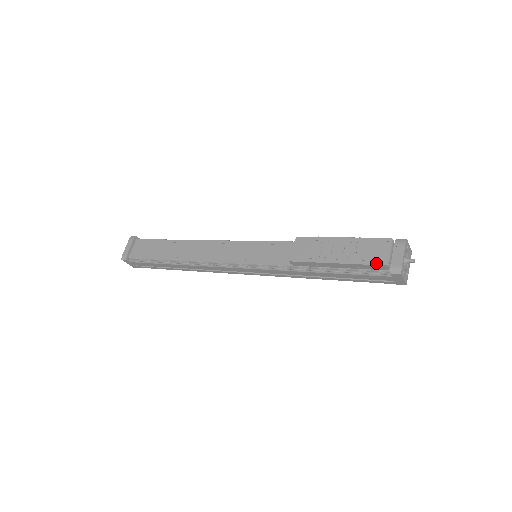
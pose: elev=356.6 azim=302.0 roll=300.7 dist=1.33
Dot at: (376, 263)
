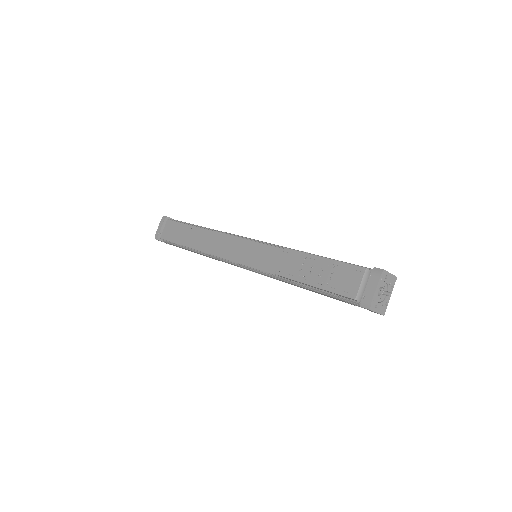
Dot at: (346, 295)
